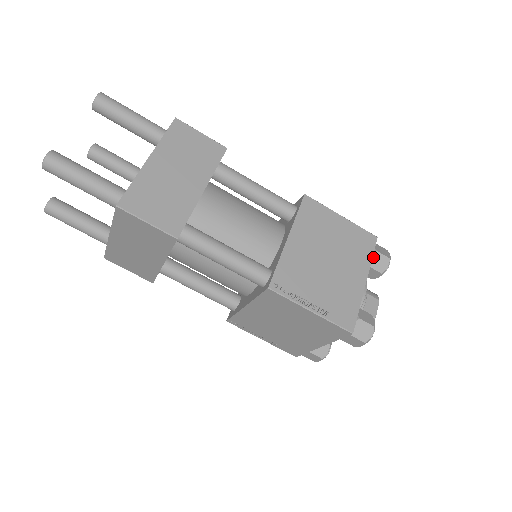
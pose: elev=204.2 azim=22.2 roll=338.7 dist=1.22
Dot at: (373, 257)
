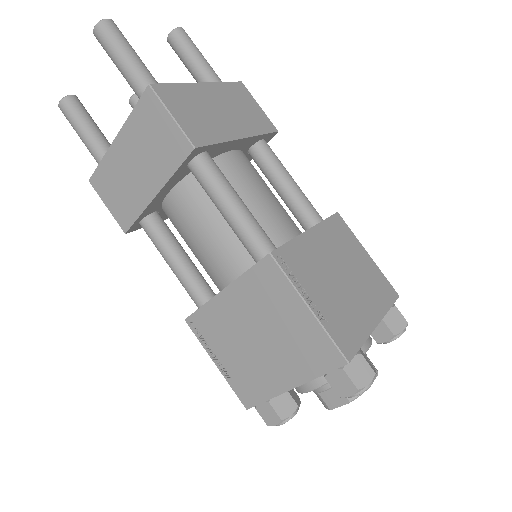
Dot at: (390, 311)
